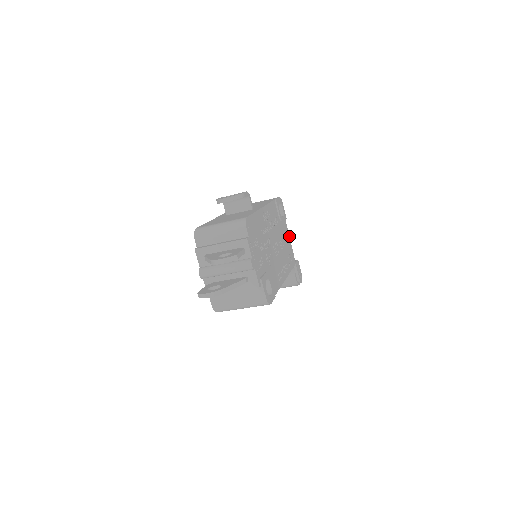
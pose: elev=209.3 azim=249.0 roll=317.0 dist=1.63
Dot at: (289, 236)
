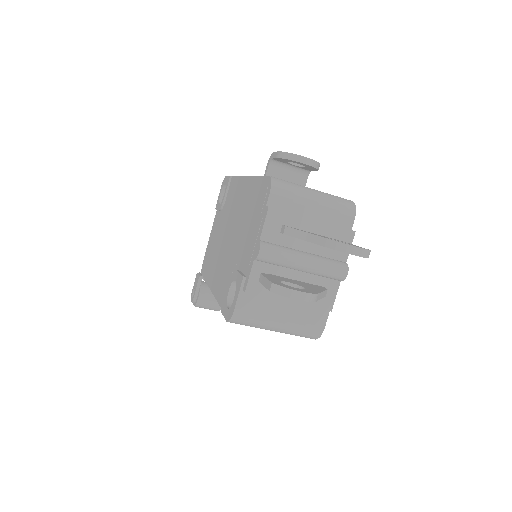
Dot at: occluded
